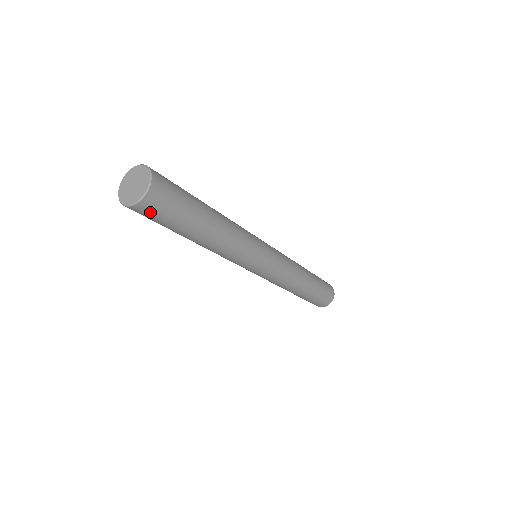
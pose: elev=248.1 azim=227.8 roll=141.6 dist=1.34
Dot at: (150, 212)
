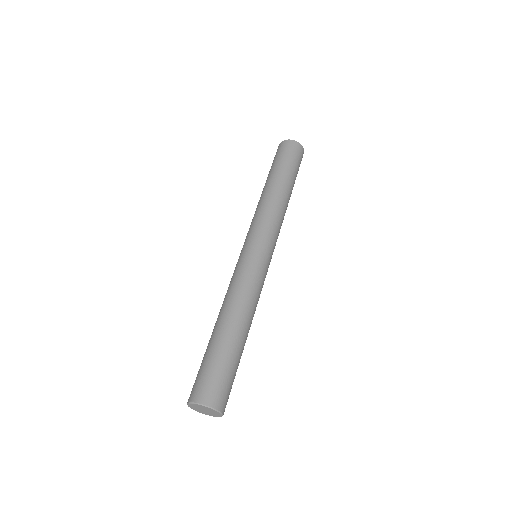
Dot at: occluded
